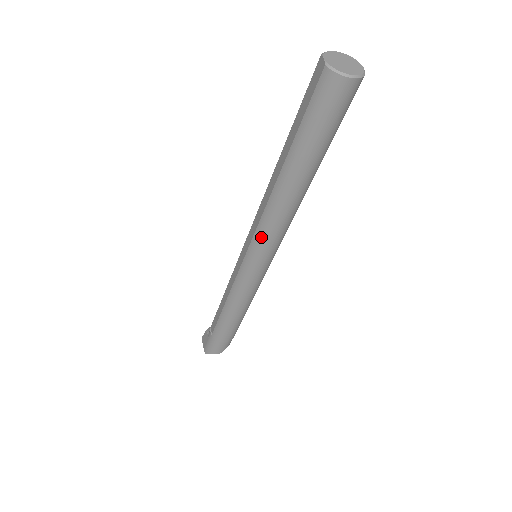
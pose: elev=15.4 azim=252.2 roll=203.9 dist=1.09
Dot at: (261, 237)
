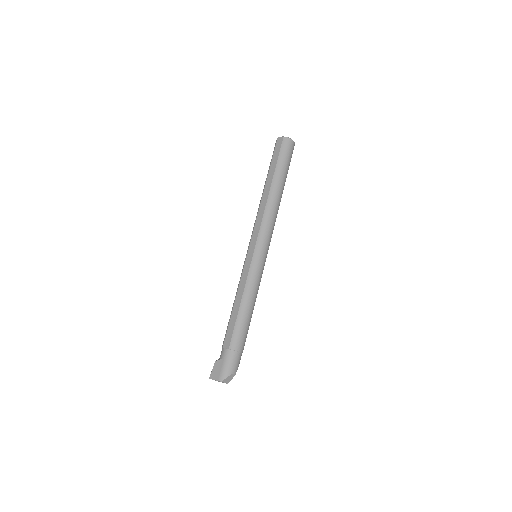
Dot at: (265, 228)
